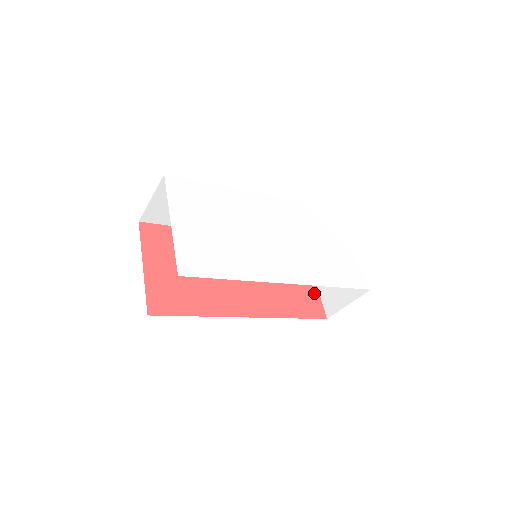
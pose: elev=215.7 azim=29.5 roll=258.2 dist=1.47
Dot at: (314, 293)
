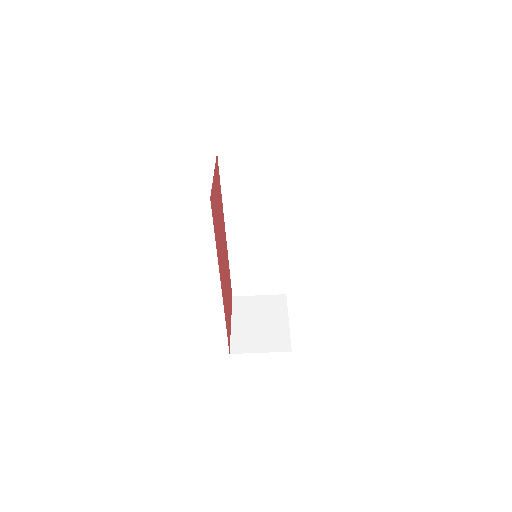
Dot at: occluded
